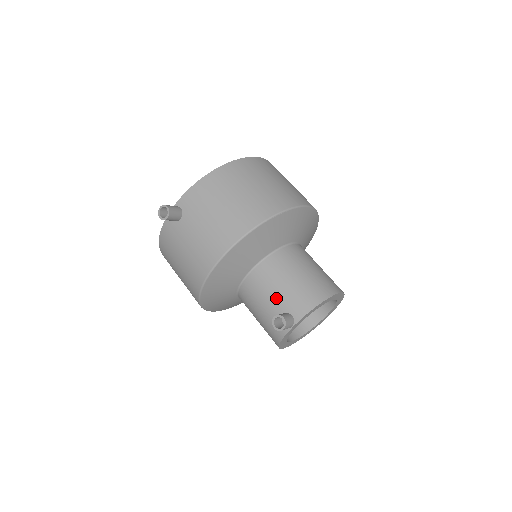
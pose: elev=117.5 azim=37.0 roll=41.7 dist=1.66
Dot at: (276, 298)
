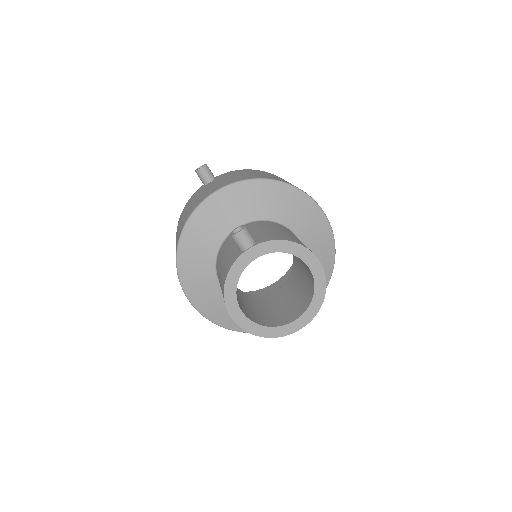
Dot at: occluded
